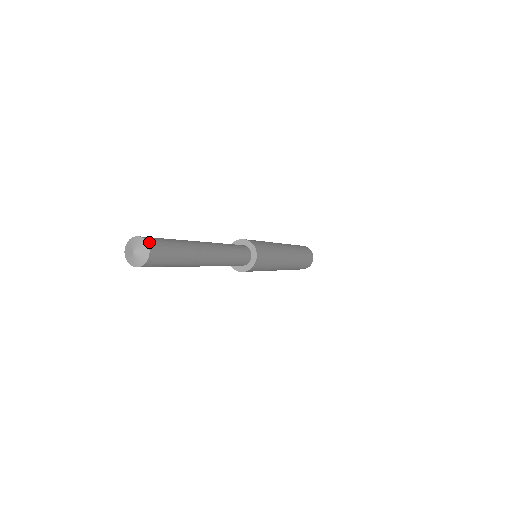
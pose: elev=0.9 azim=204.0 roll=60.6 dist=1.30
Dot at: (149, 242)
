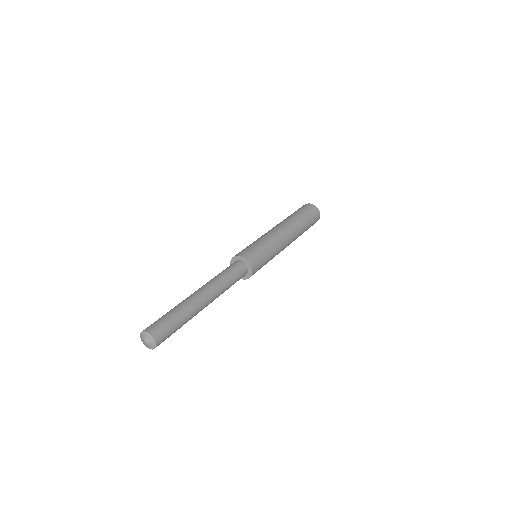
Dot at: (149, 331)
